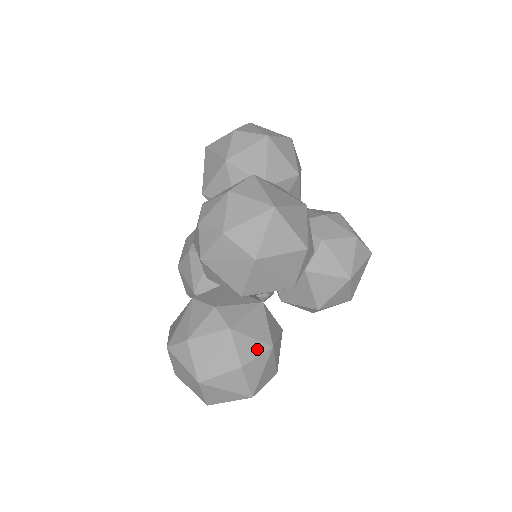
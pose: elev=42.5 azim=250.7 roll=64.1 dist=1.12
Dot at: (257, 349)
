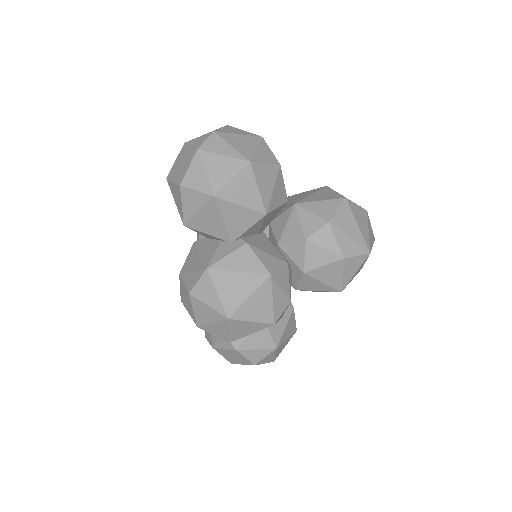
Dot at: (263, 353)
